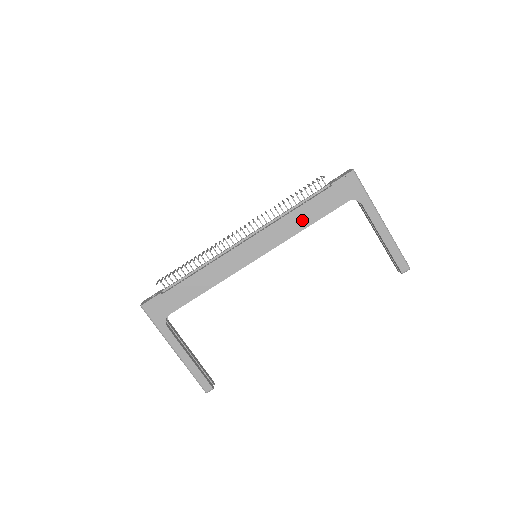
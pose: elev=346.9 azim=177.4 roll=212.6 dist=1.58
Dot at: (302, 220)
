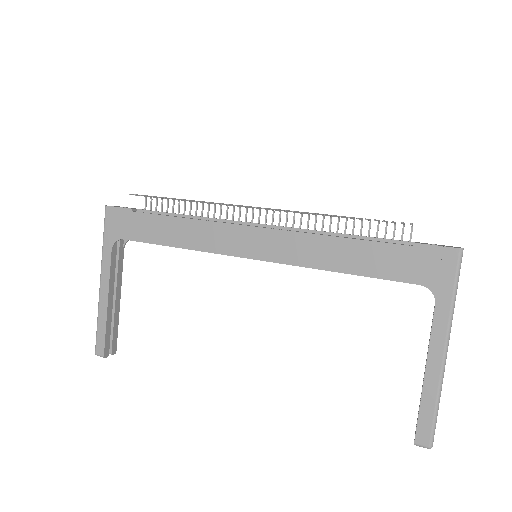
Dot at: (340, 258)
